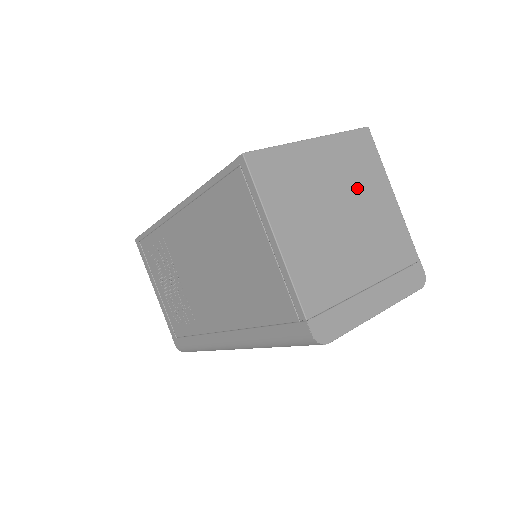
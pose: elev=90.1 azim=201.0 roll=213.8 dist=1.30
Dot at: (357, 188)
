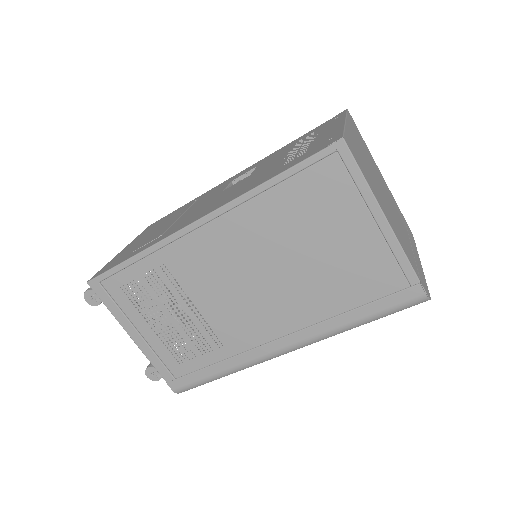
Dot at: (371, 163)
